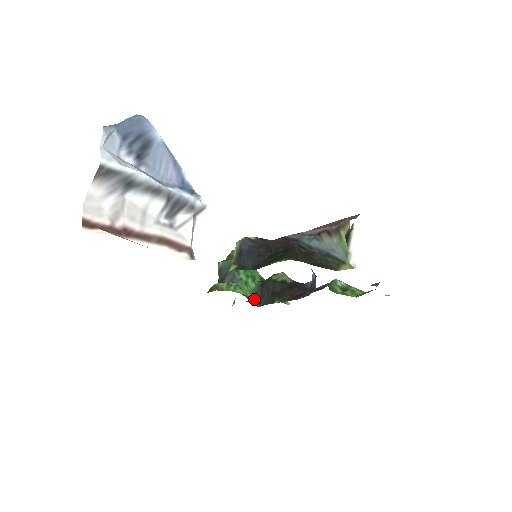
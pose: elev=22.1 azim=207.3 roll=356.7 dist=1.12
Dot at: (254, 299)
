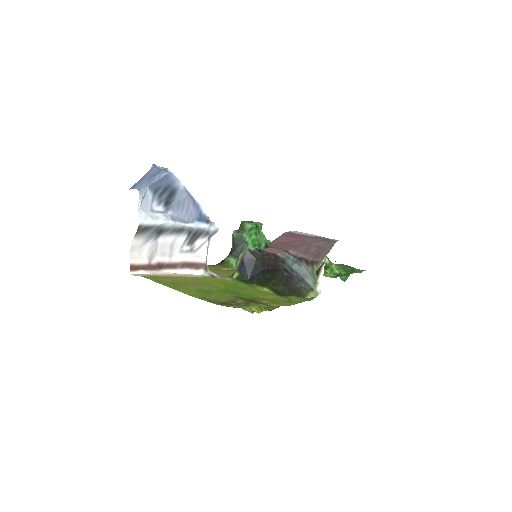
Dot at: occluded
